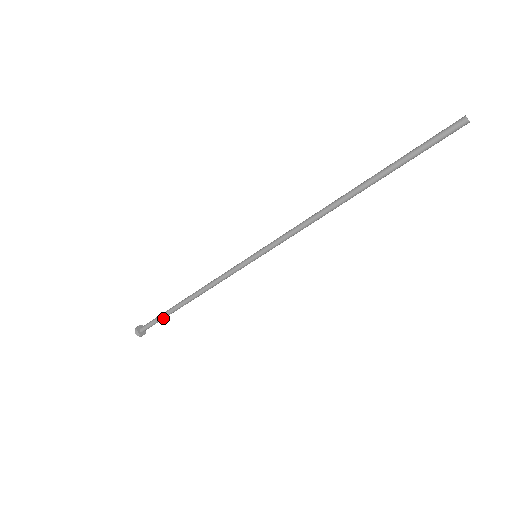
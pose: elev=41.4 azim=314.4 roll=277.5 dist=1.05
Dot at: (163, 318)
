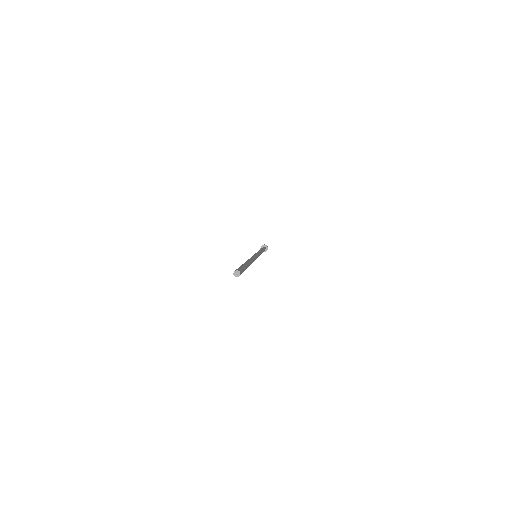
Dot at: occluded
